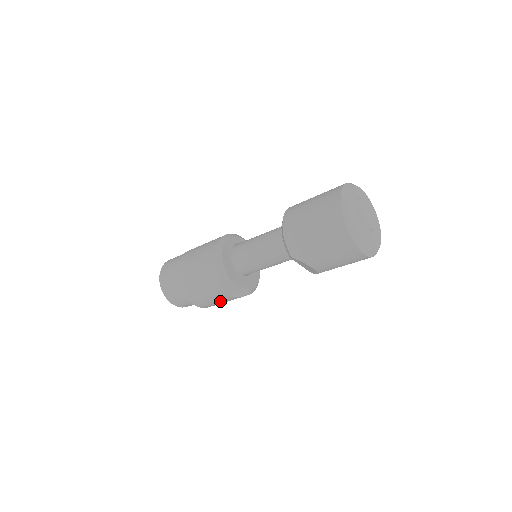
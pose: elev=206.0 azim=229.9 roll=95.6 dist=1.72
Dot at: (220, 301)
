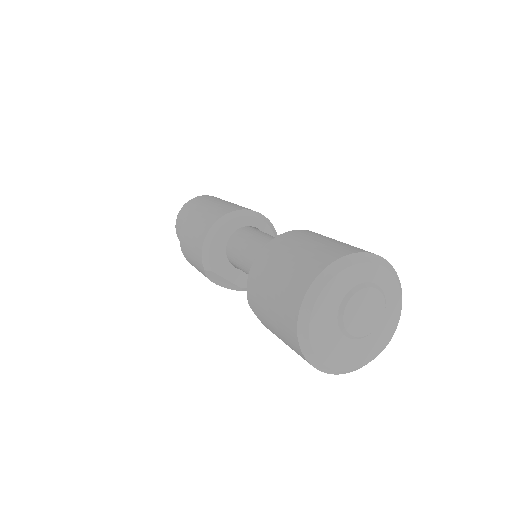
Dot at: occluded
